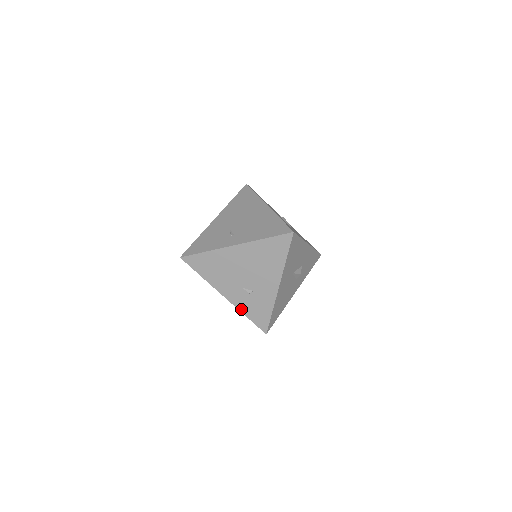
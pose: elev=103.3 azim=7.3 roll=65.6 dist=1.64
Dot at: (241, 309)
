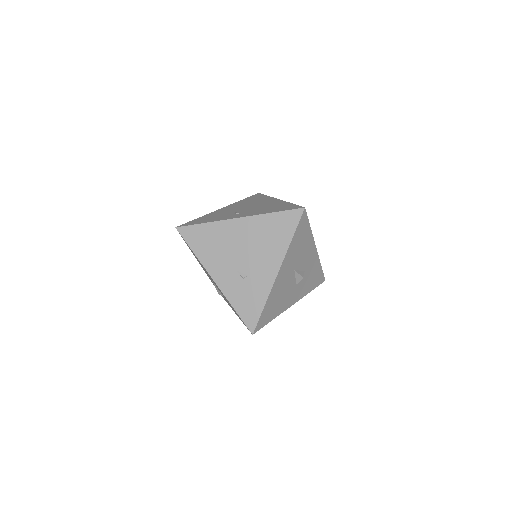
Dot at: (229, 298)
